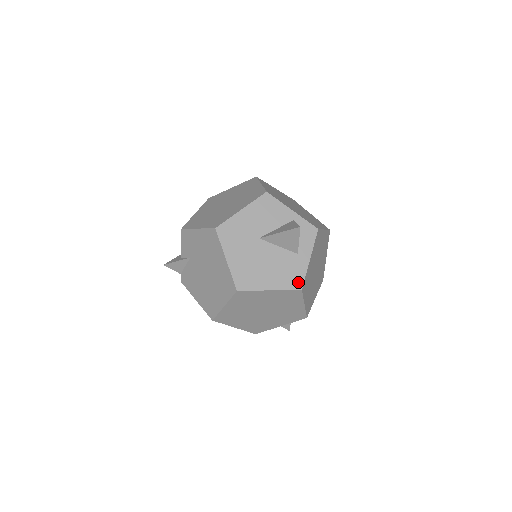
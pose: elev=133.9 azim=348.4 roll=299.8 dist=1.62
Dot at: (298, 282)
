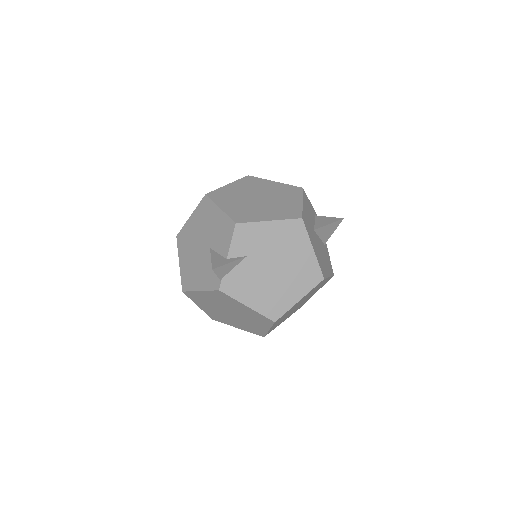
Dot at: (332, 269)
